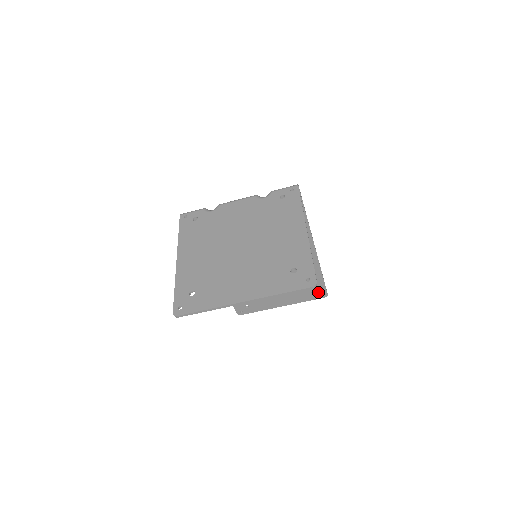
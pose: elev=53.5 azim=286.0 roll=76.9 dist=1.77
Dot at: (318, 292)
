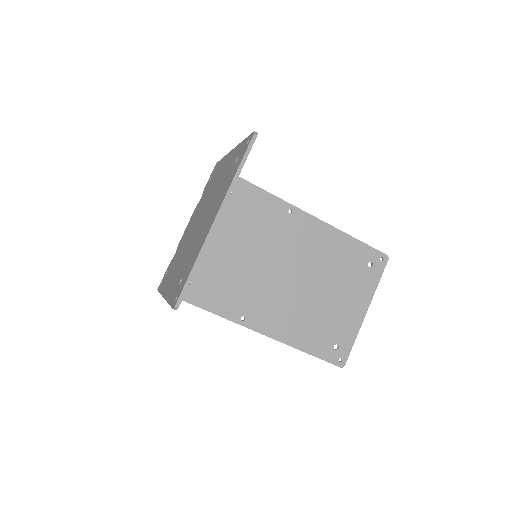
Dot at: (374, 260)
